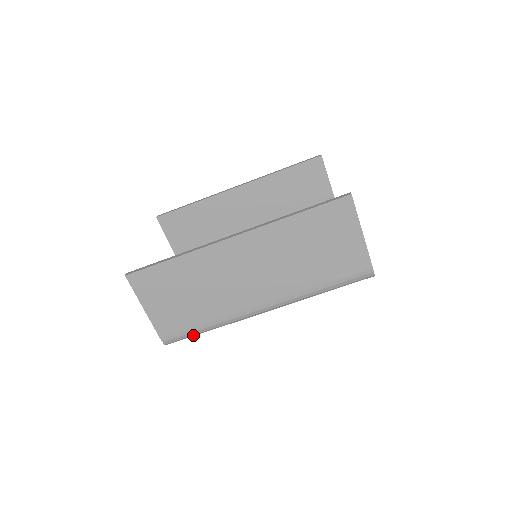
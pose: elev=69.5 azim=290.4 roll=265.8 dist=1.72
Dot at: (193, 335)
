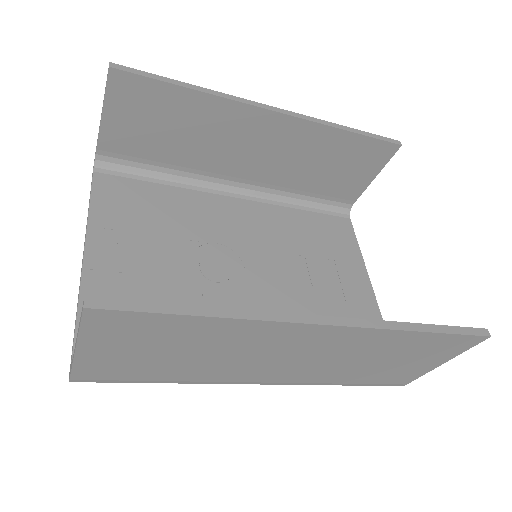
Dot at: occluded
